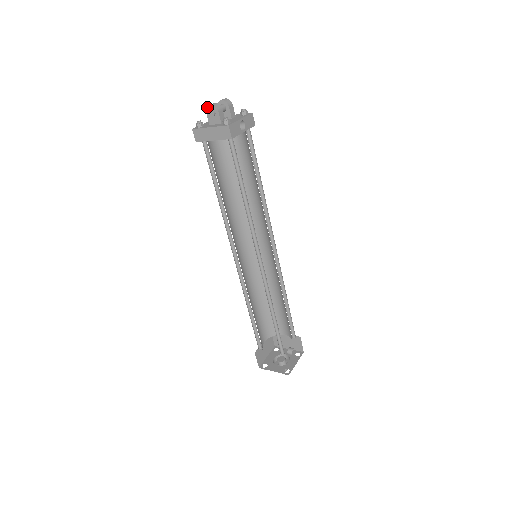
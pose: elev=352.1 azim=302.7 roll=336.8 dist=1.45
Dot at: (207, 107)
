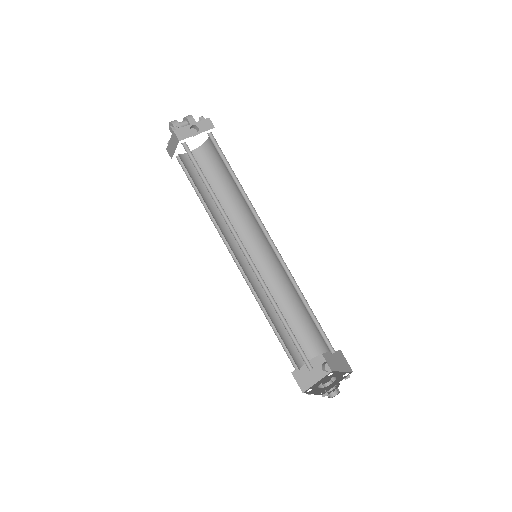
Dot at: (169, 126)
